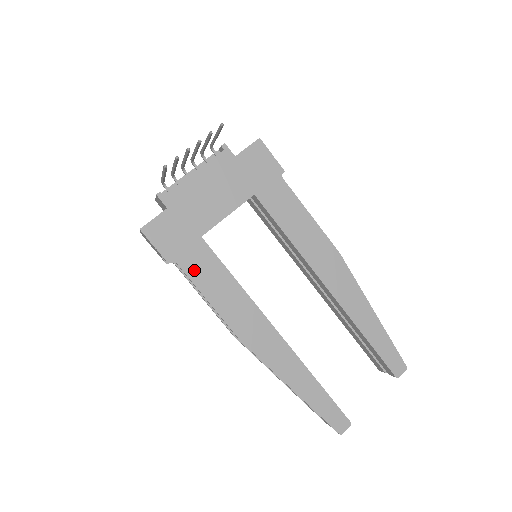
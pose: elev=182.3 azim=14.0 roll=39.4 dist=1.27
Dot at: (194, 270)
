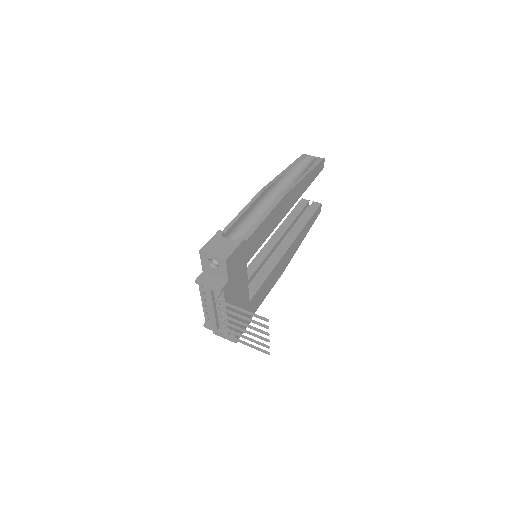
Dot at: (258, 304)
